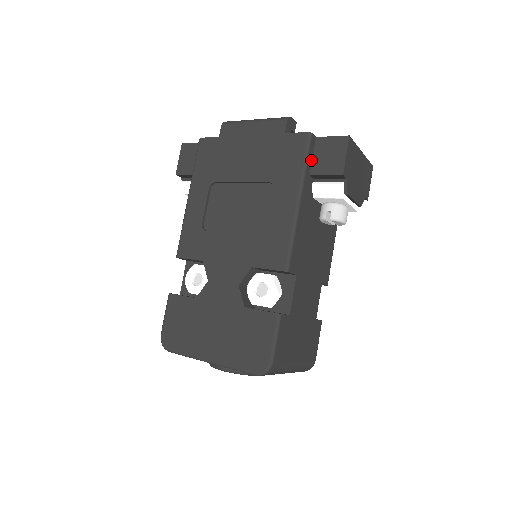
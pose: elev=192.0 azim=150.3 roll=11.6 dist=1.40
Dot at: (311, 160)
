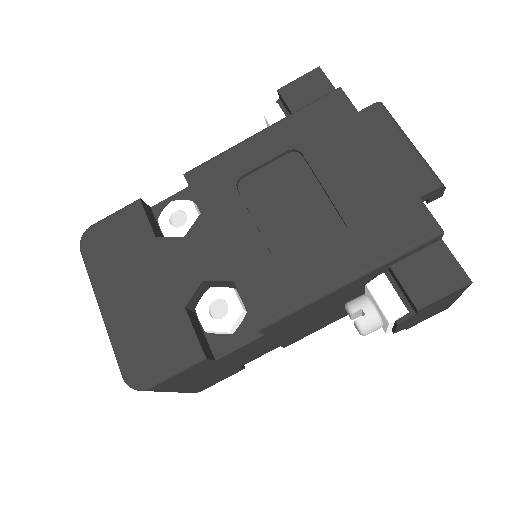
Dot at: (409, 255)
